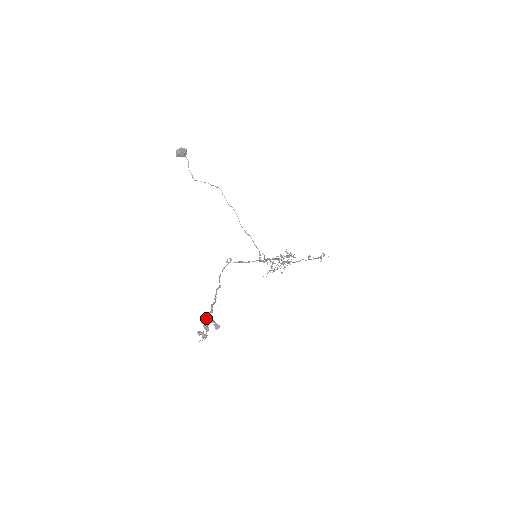
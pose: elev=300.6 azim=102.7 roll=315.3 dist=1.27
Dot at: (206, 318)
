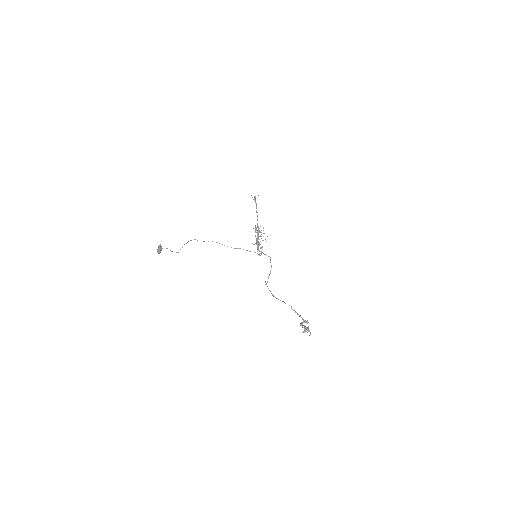
Dot at: occluded
